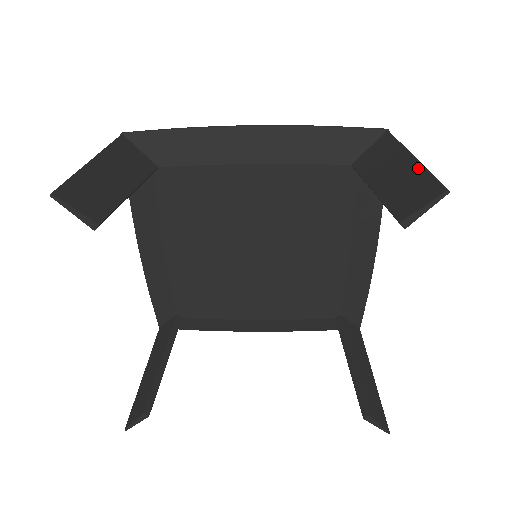
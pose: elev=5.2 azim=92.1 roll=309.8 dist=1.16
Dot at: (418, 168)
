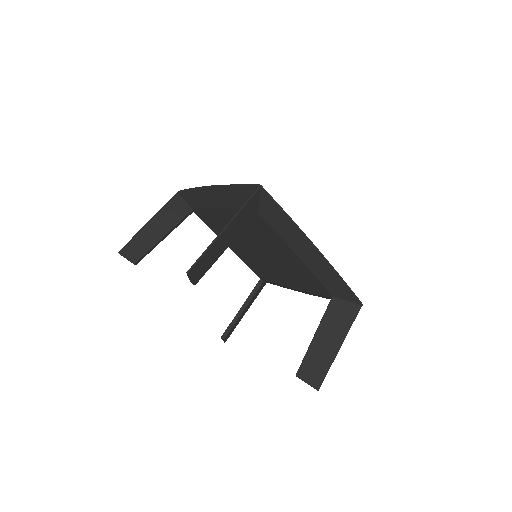
Dot at: (212, 243)
